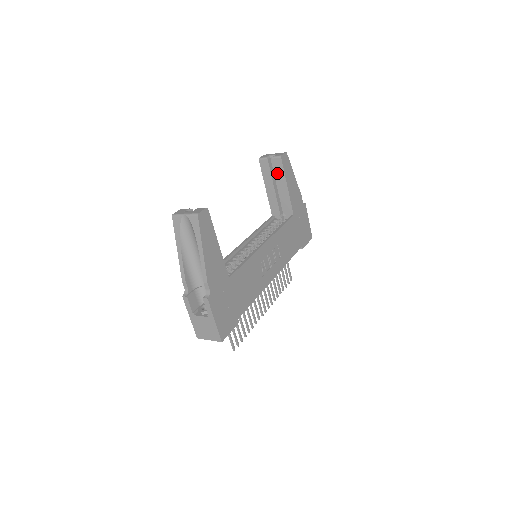
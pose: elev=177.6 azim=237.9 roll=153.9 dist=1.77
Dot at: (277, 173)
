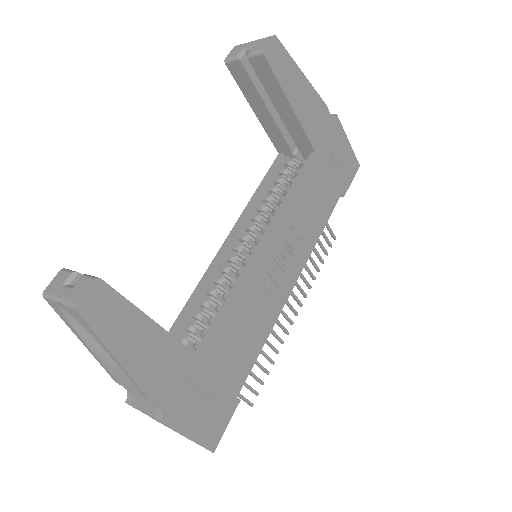
Dot at: (265, 84)
